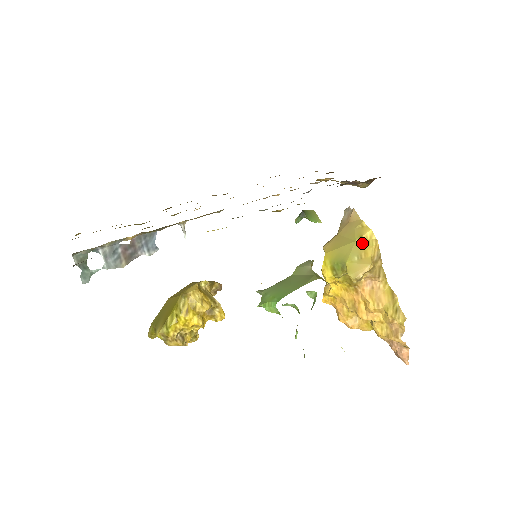
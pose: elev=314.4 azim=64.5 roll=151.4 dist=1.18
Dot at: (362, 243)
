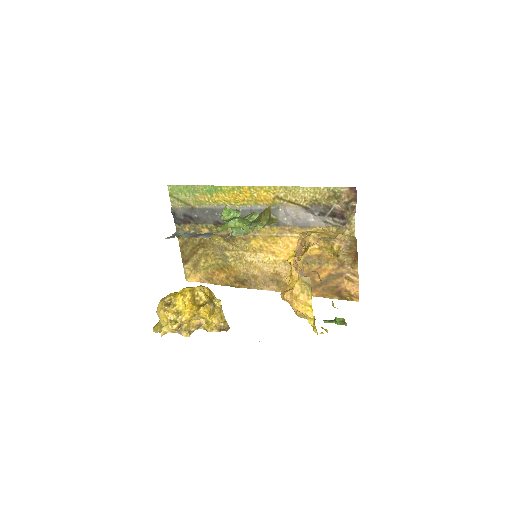
Dot at: occluded
